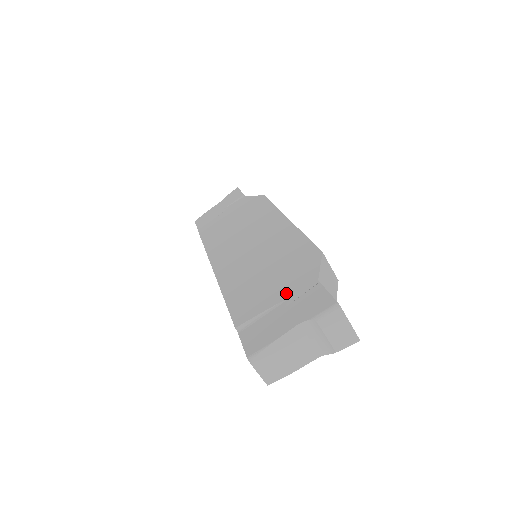
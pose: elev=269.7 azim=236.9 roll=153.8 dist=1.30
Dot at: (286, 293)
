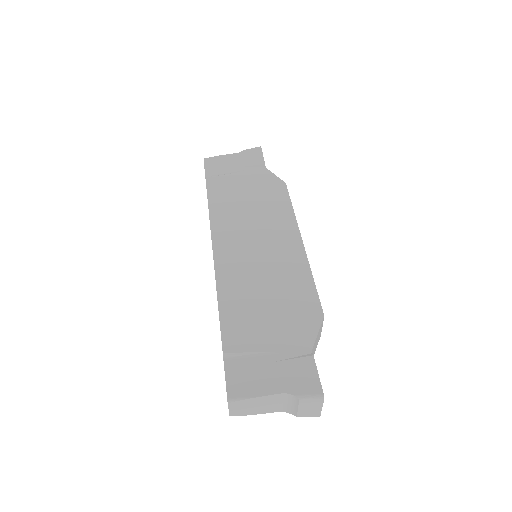
Dot at: (280, 344)
